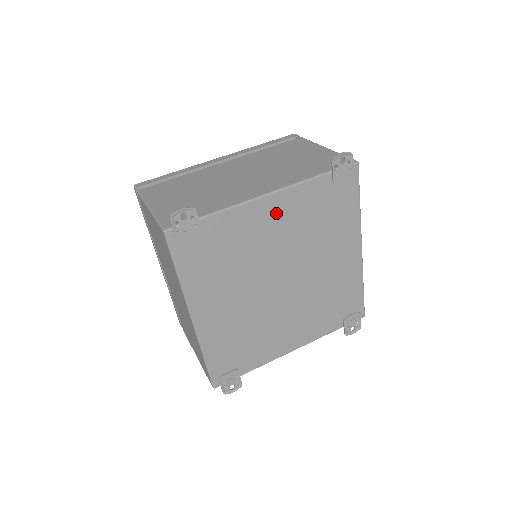
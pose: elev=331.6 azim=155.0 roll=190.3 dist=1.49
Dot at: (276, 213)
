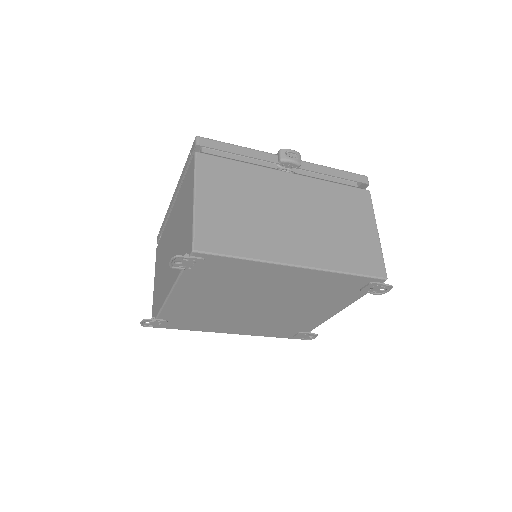
Dot at: (190, 296)
